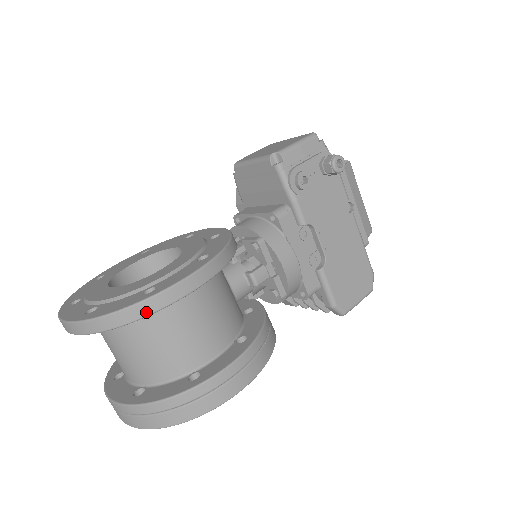
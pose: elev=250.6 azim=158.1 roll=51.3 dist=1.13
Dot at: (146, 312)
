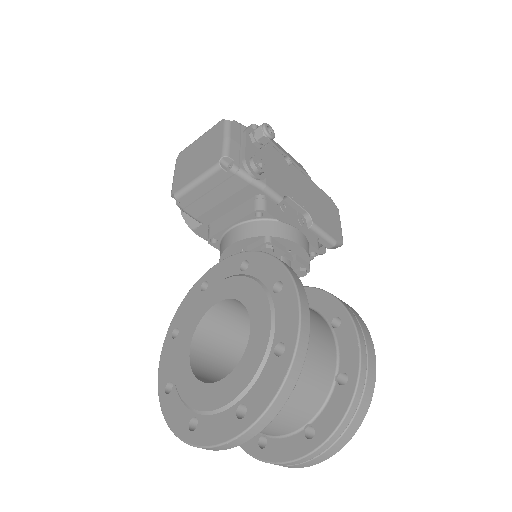
Dot at: (300, 366)
